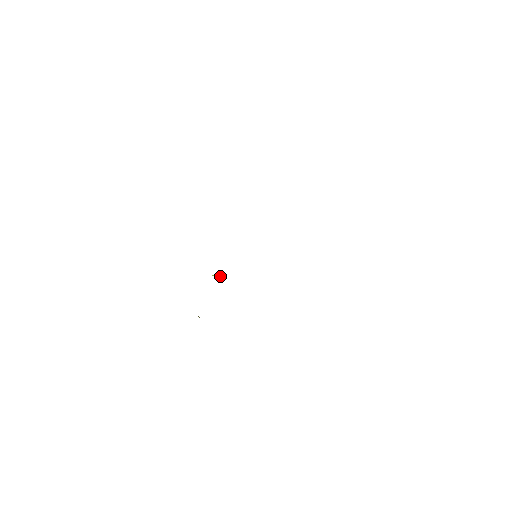
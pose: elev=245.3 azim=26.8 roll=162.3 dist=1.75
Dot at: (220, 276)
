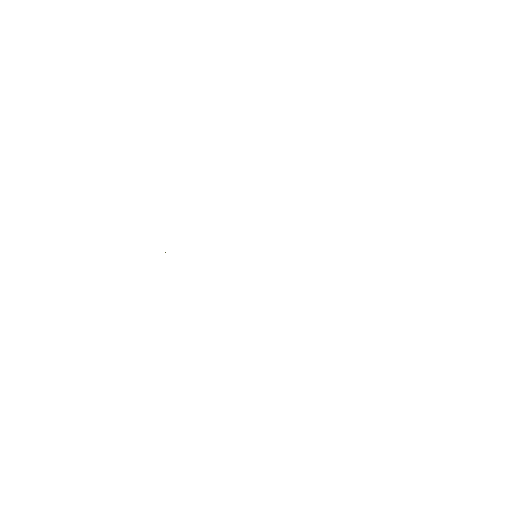
Dot at: occluded
